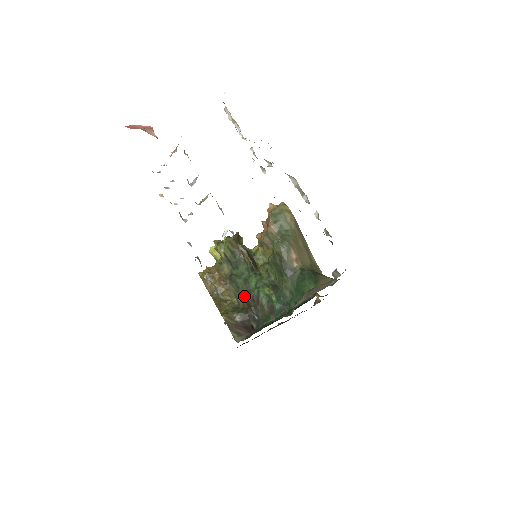
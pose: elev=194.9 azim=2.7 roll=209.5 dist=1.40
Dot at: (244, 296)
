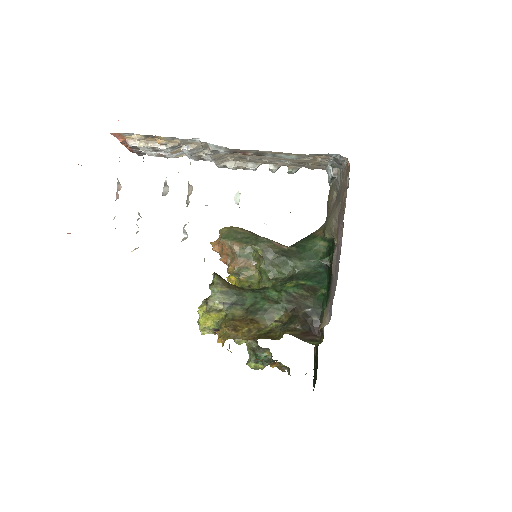
Dot at: (278, 310)
